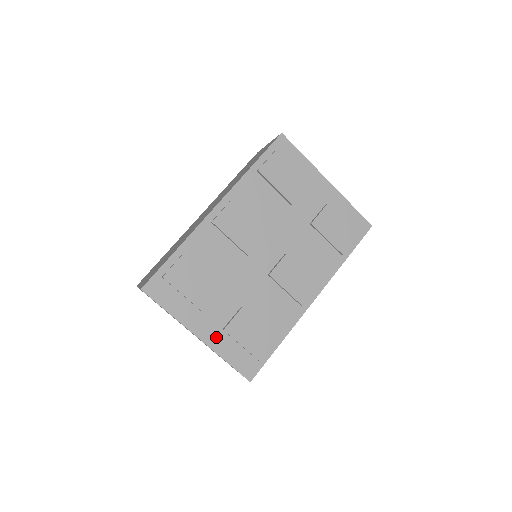
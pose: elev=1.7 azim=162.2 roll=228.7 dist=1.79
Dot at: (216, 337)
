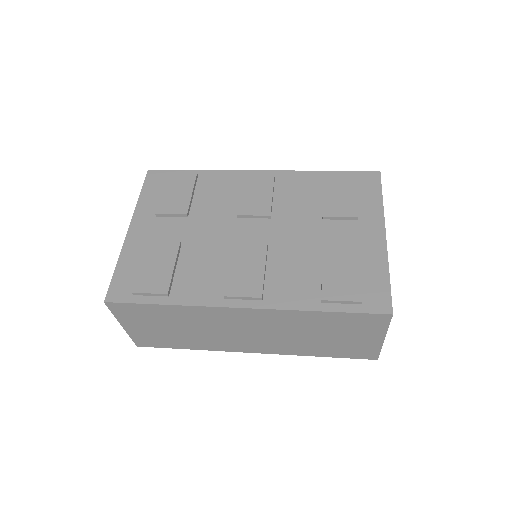
Dot at: (137, 243)
